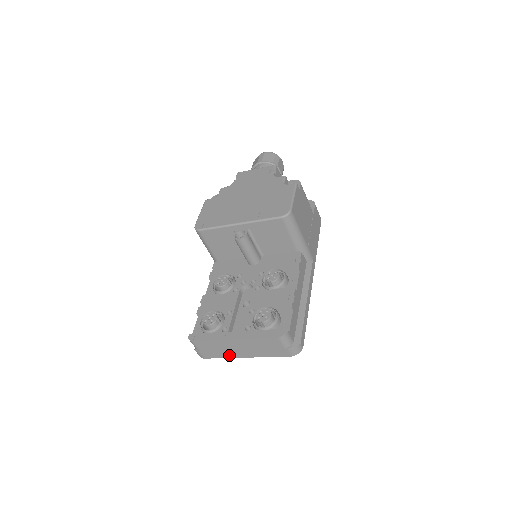
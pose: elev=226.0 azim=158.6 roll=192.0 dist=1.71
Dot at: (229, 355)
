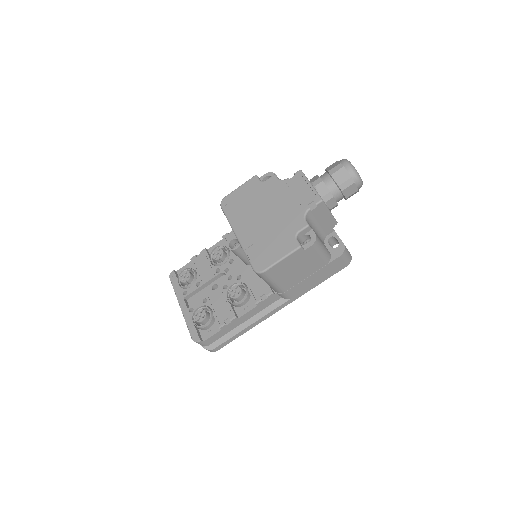
Dot at: occluded
